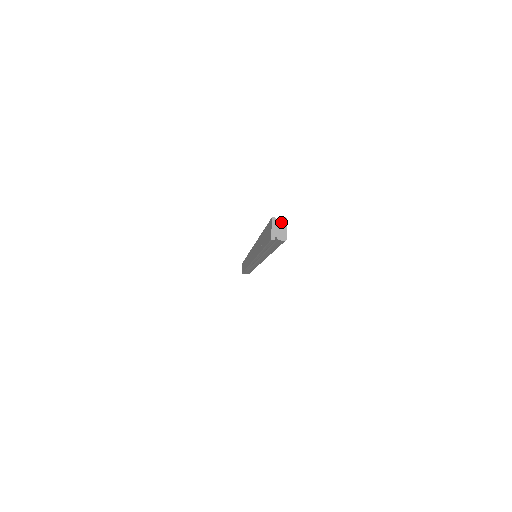
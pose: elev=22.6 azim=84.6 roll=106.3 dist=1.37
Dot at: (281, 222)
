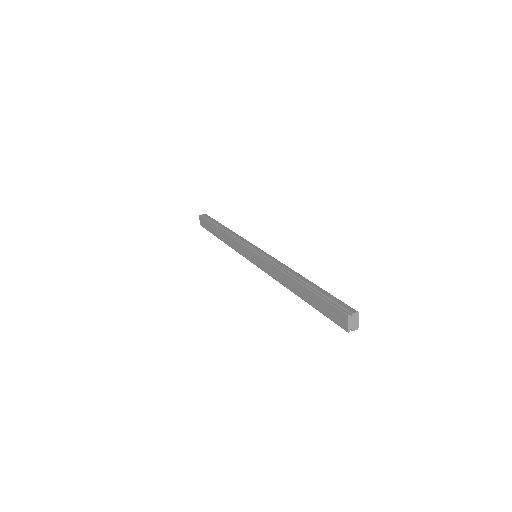
Dot at: (355, 317)
